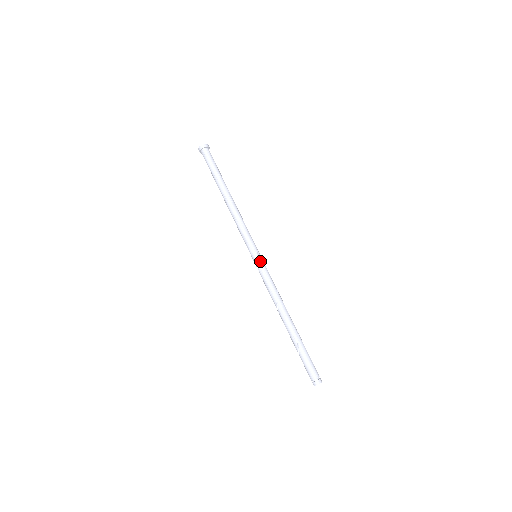
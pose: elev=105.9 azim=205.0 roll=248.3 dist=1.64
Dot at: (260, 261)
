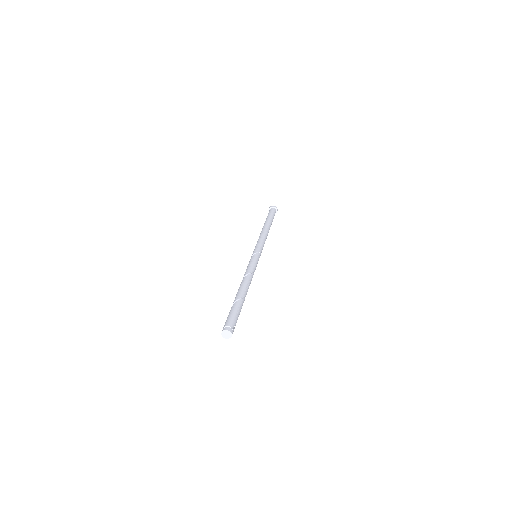
Dot at: (254, 256)
